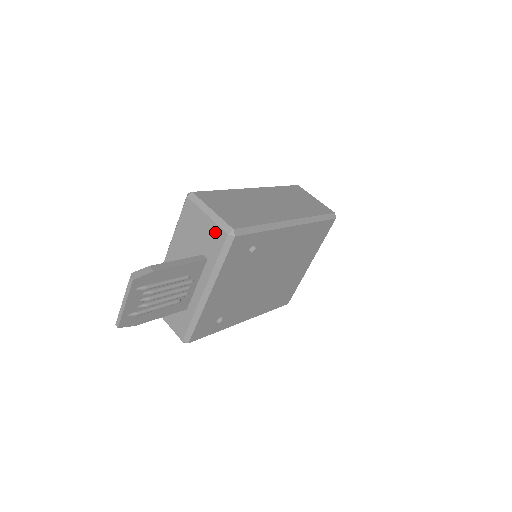
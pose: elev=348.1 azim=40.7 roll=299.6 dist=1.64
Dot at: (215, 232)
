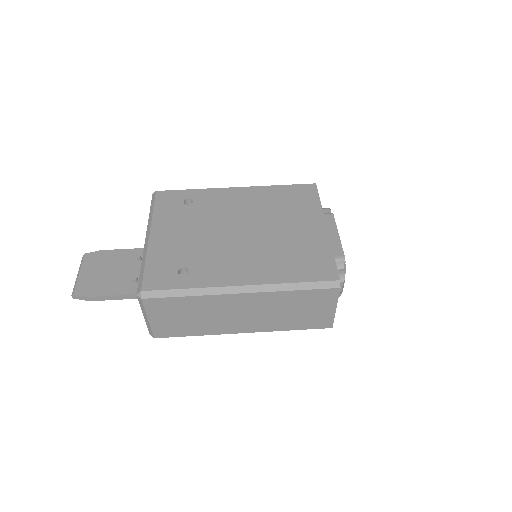
Dot at: occluded
